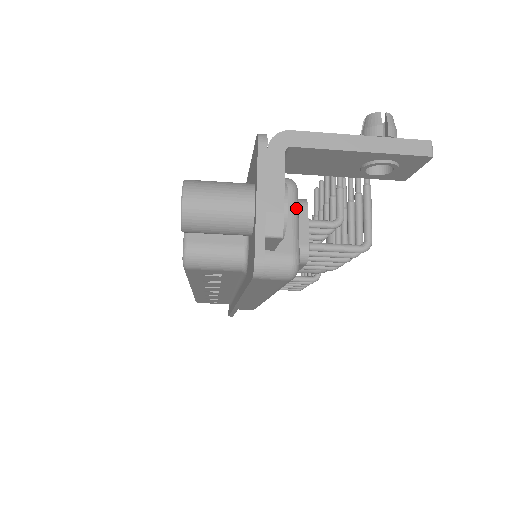
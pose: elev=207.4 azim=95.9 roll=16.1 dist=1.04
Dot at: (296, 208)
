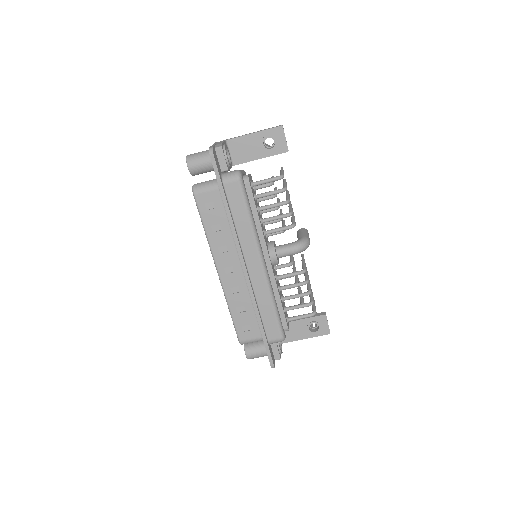
Dot at: occluded
